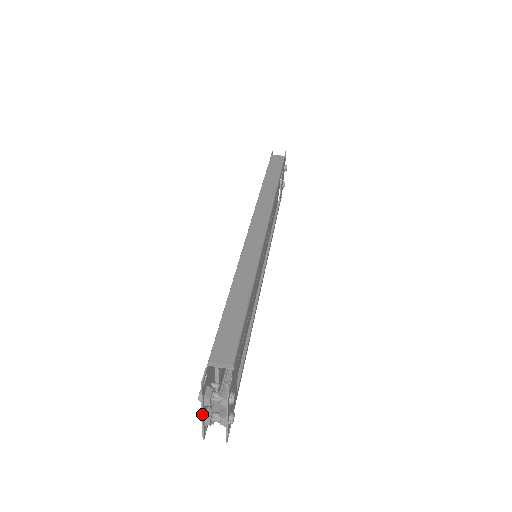
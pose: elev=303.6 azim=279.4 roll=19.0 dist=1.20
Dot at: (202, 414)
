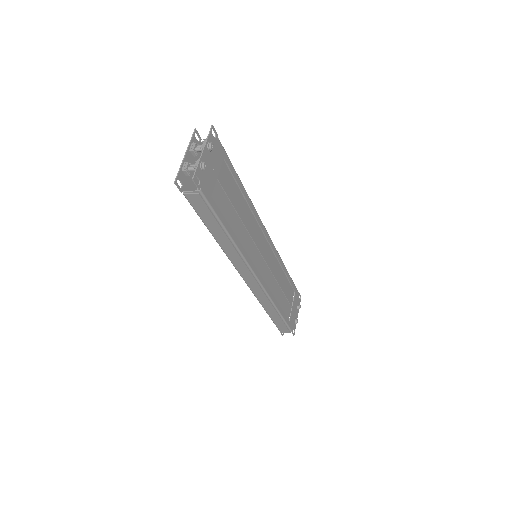
Dot at: (185, 155)
